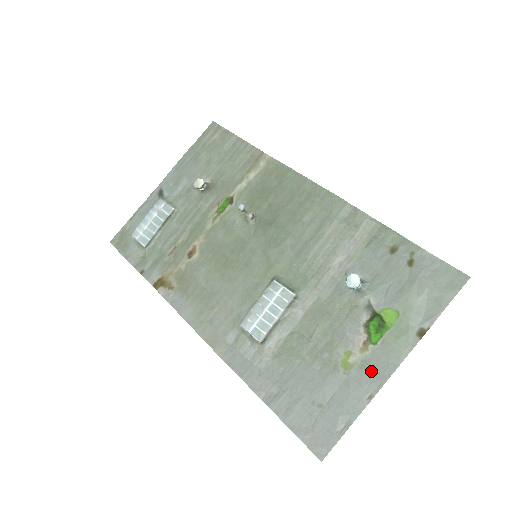
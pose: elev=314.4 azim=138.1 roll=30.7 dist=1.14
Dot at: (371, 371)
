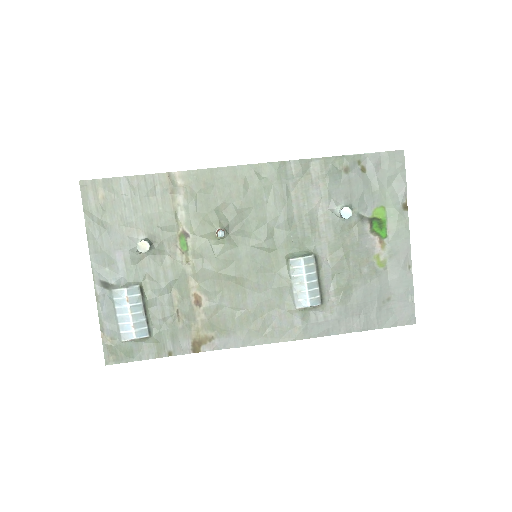
Dot at: (398, 253)
